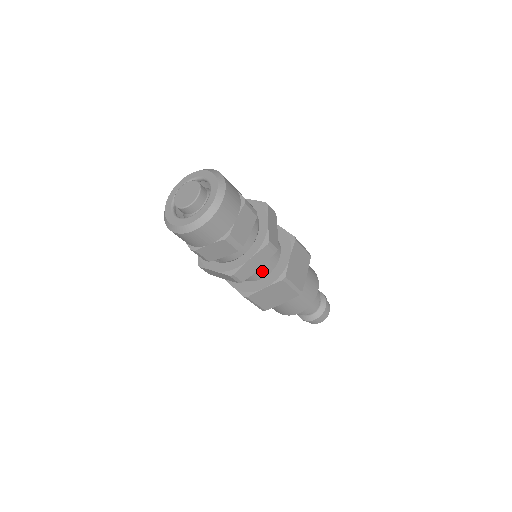
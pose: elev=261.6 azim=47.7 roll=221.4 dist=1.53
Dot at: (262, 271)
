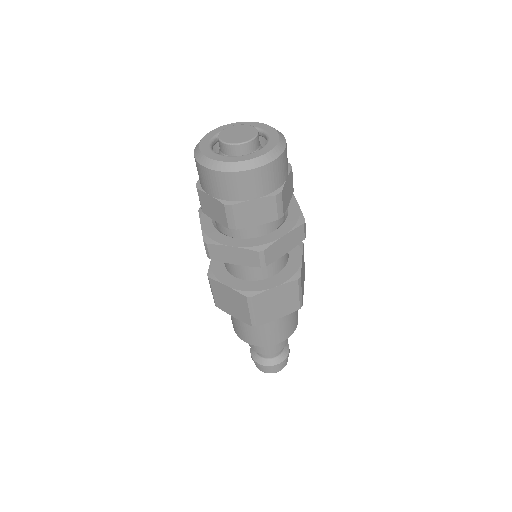
Dot at: occluded
